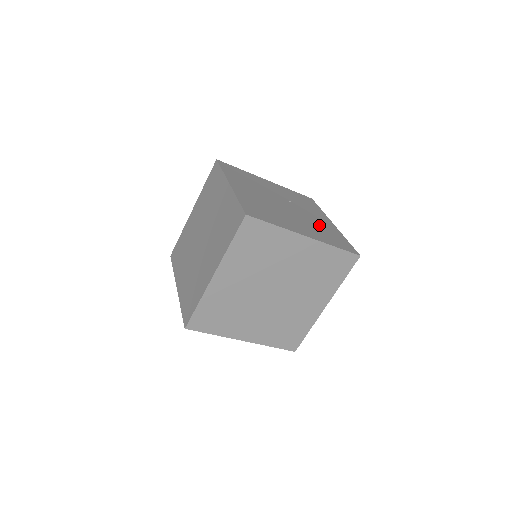
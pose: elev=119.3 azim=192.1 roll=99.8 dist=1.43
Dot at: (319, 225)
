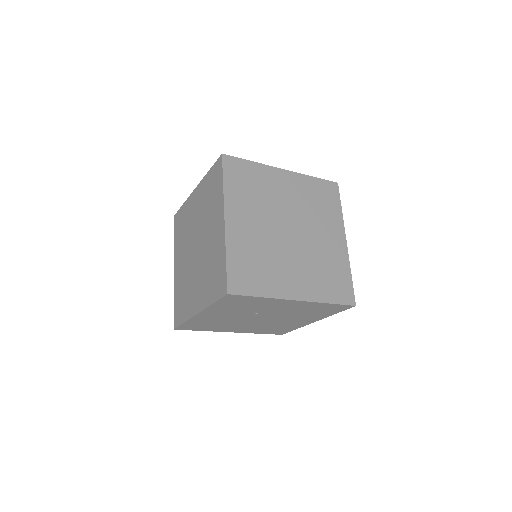
Dot at: occluded
